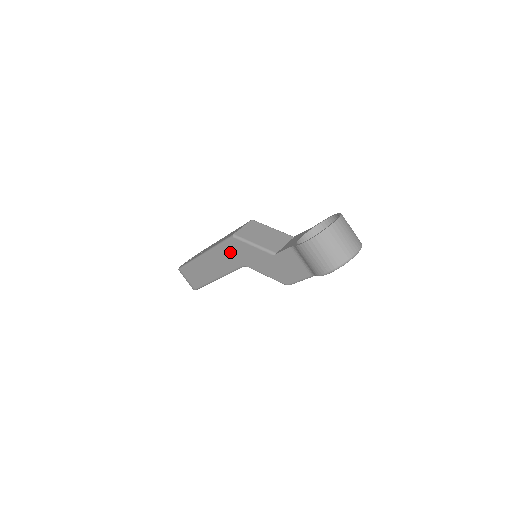
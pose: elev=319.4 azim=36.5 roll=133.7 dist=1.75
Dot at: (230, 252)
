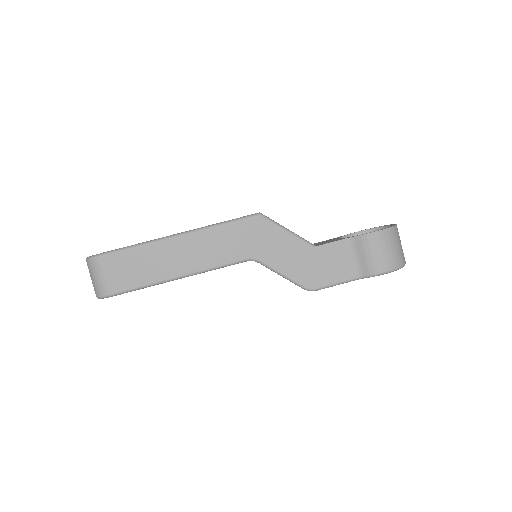
Dot at: (240, 236)
